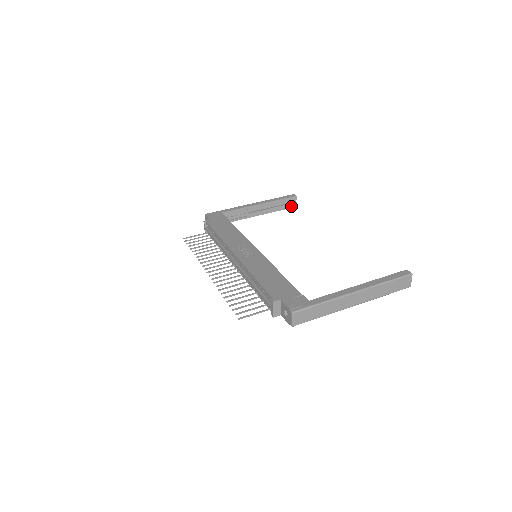
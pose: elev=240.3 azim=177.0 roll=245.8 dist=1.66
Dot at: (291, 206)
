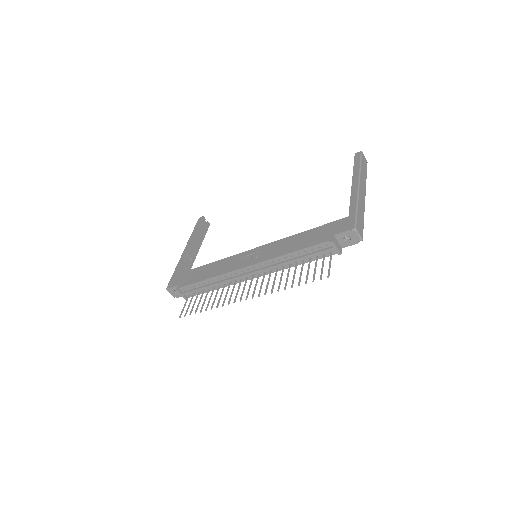
Dot at: (207, 228)
